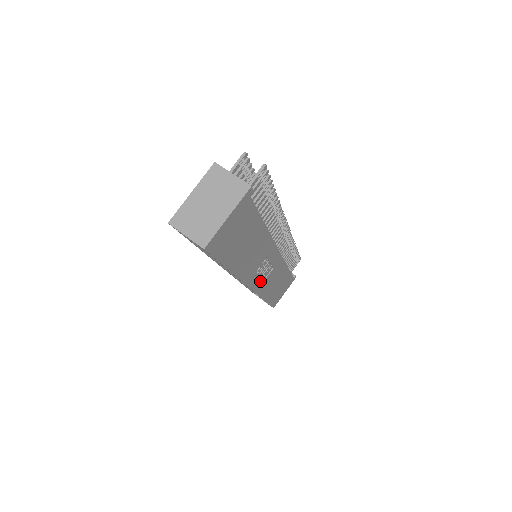
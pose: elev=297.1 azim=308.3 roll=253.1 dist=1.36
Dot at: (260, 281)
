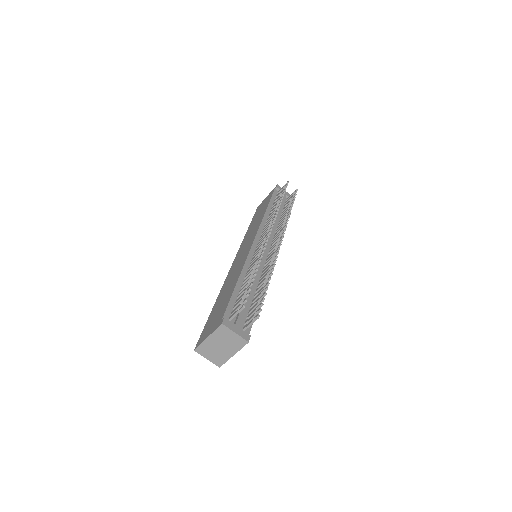
Dot at: occluded
